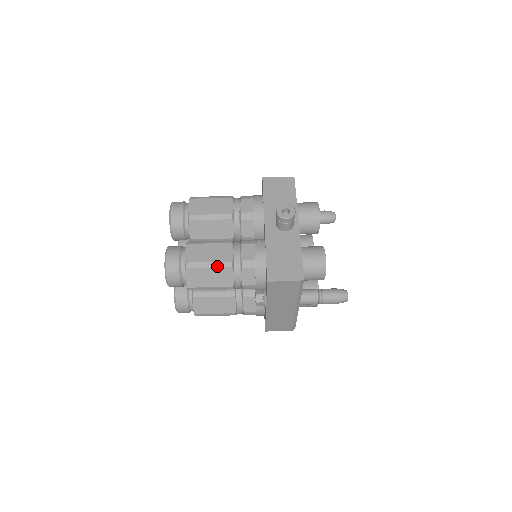
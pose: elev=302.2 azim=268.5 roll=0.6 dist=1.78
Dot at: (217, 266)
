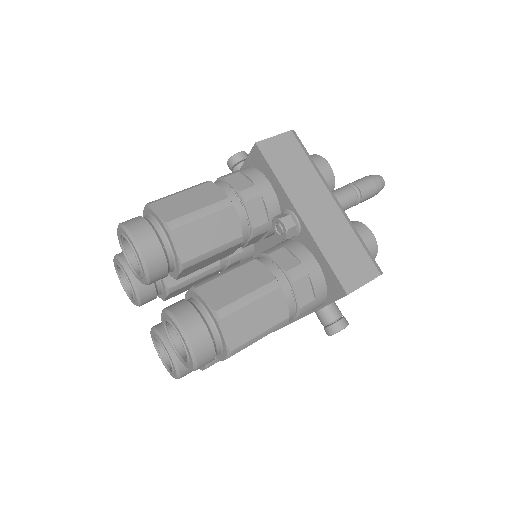
Dot at: (191, 188)
